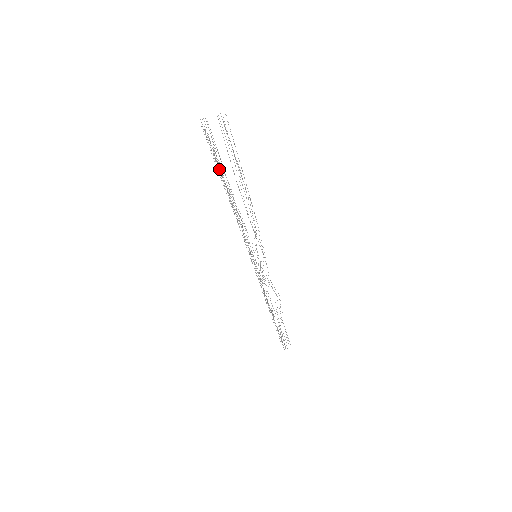
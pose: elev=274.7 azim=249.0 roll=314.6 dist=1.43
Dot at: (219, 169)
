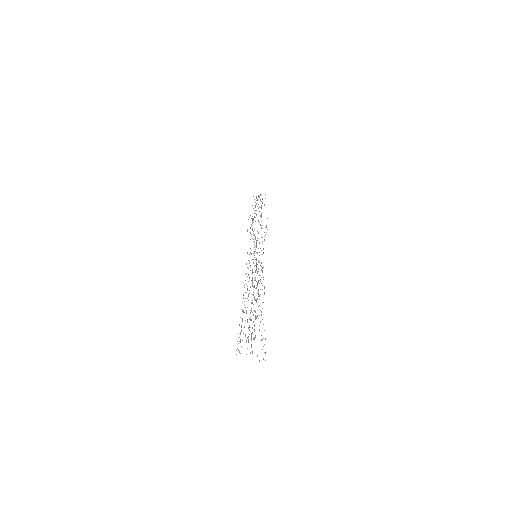
Dot at: occluded
